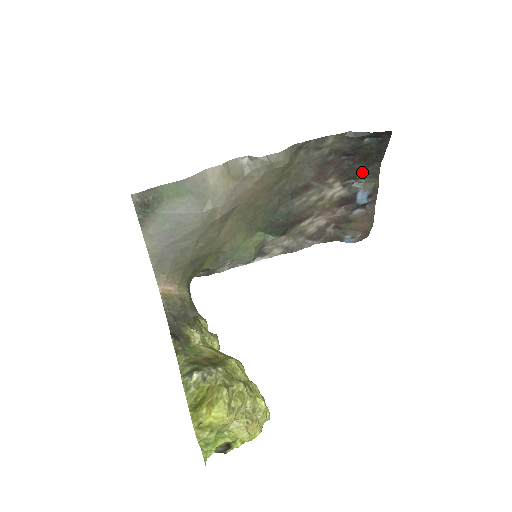
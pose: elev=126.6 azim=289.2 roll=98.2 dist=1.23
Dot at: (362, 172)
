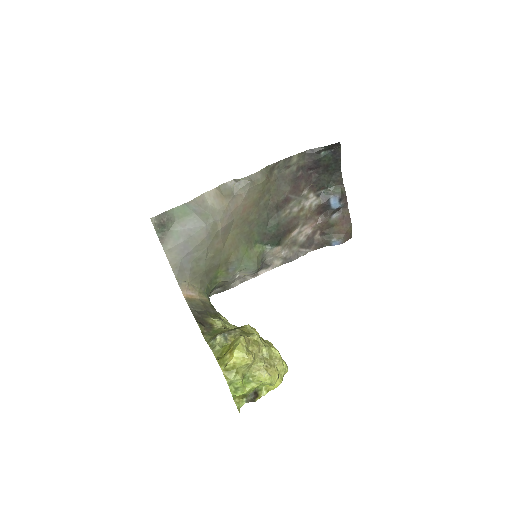
Dot at: (329, 182)
